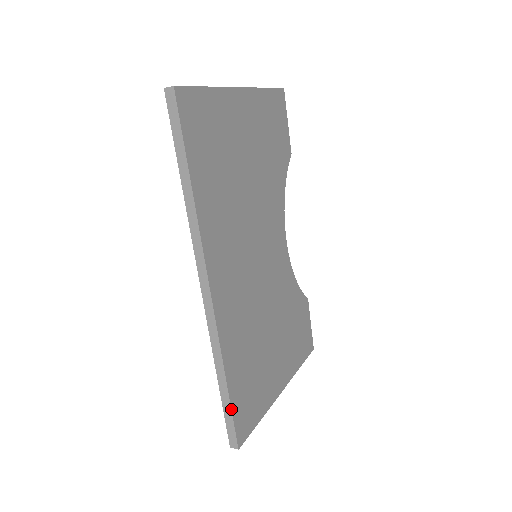
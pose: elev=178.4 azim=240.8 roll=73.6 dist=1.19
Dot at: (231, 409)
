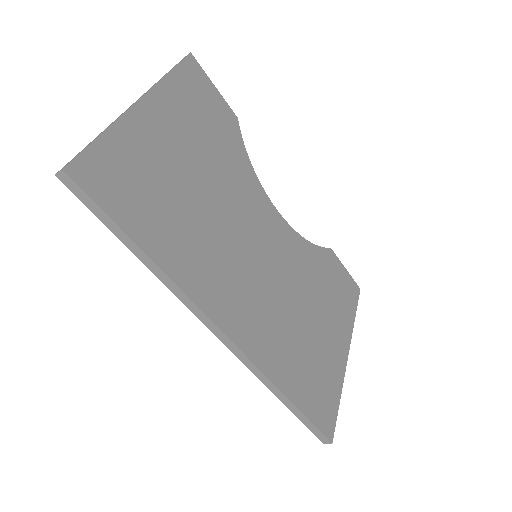
Dot at: (307, 418)
